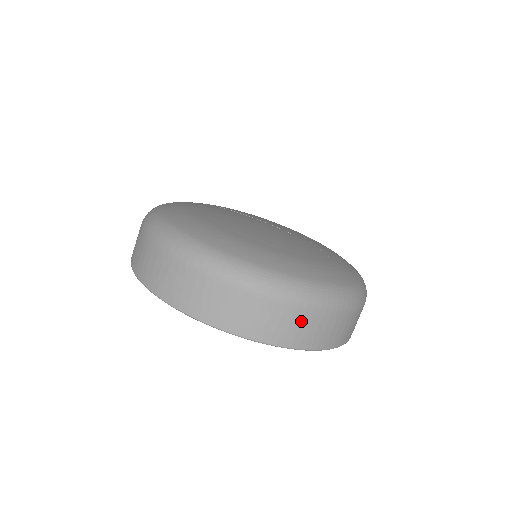
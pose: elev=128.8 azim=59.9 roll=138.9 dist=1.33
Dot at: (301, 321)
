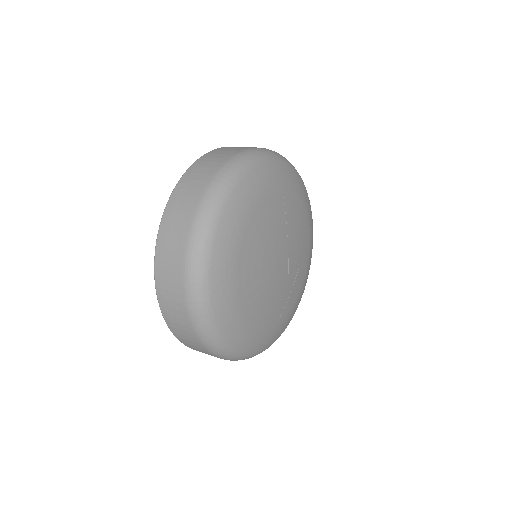
Dot at: (206, 353)
